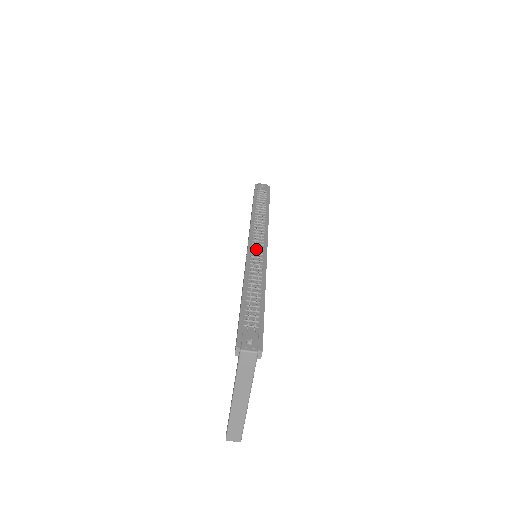
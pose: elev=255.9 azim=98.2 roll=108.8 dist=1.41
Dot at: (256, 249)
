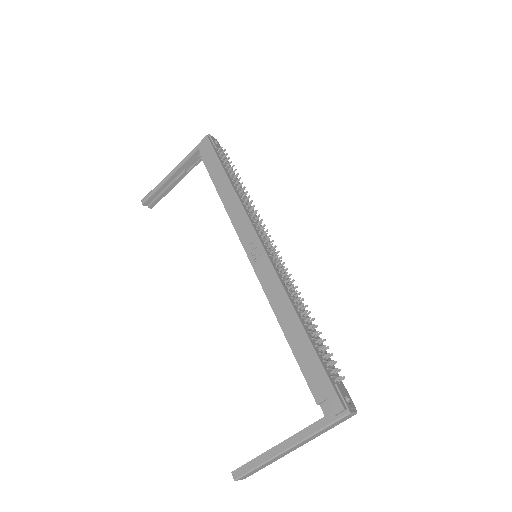
Dot at: (272, 254)
